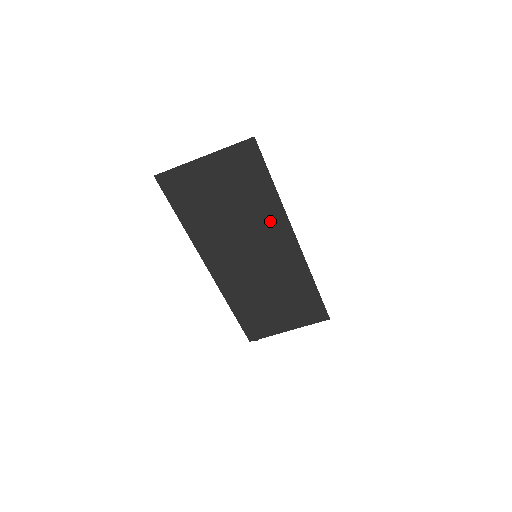
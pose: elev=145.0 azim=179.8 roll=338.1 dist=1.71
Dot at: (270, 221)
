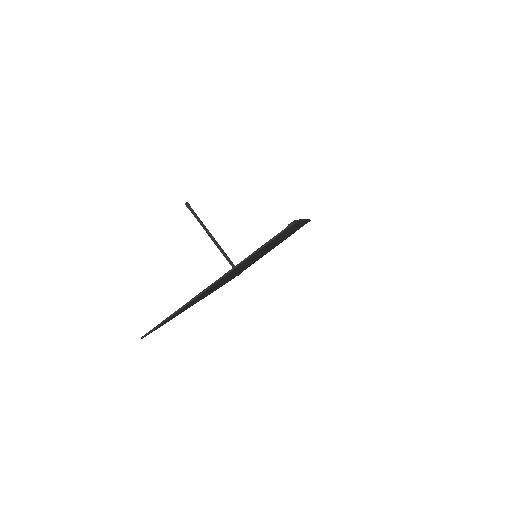
Dot at: occluded
